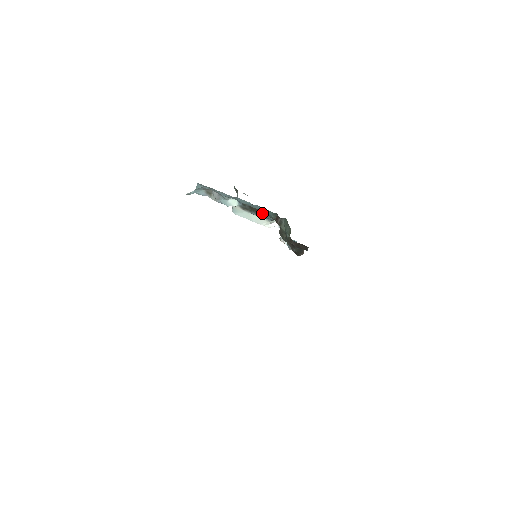
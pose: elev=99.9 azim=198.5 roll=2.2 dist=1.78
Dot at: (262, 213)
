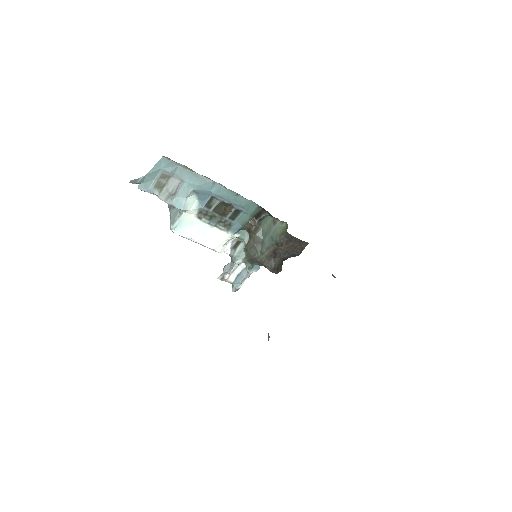
Dot at: (229, 218)
